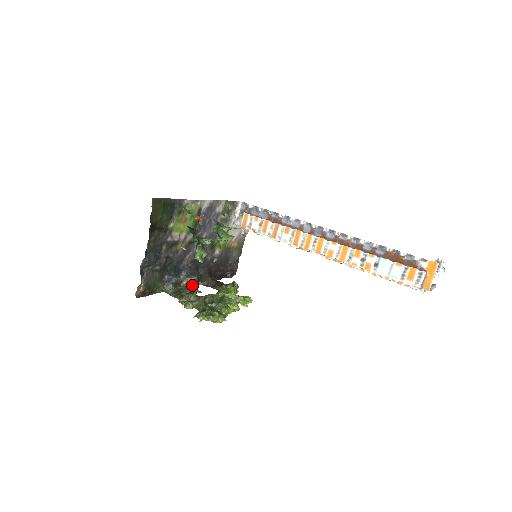
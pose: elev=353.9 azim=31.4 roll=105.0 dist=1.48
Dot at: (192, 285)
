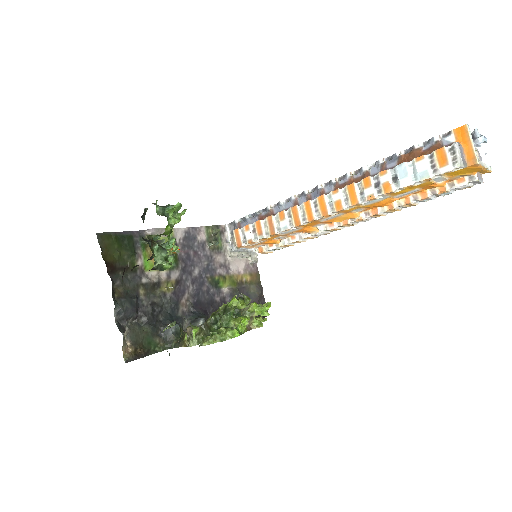
Dot at: occluded
